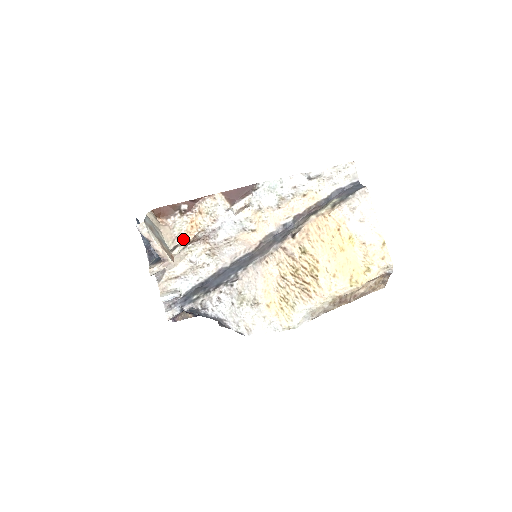
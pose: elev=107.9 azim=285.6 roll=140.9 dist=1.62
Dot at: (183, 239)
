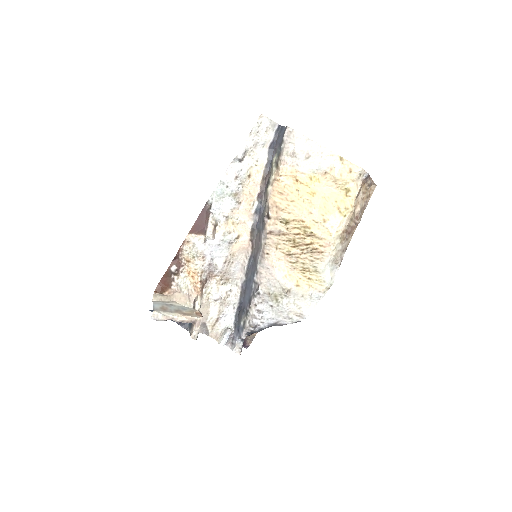
Dot at: (194, 292)
